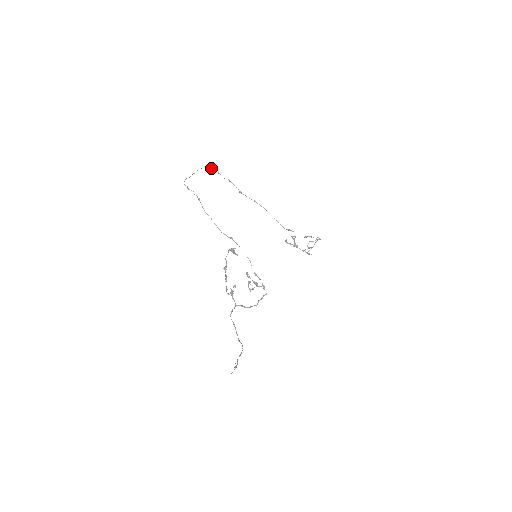
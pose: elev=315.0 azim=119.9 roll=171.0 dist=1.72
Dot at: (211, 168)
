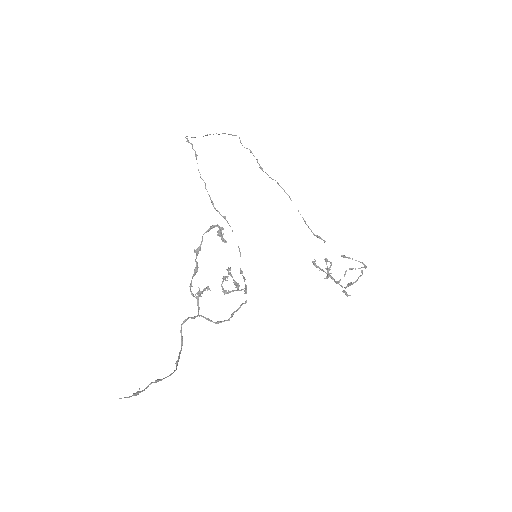
Dot at: (232, 135)
